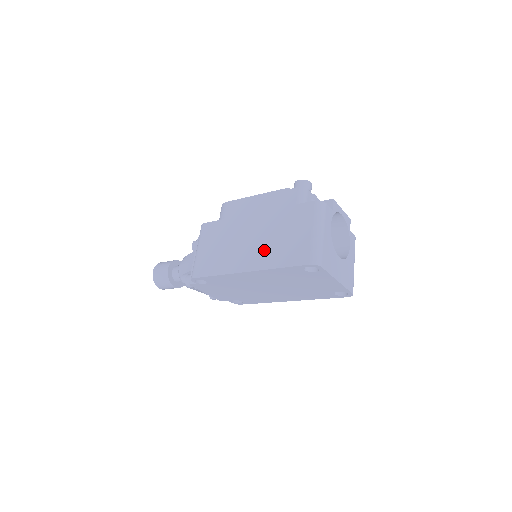
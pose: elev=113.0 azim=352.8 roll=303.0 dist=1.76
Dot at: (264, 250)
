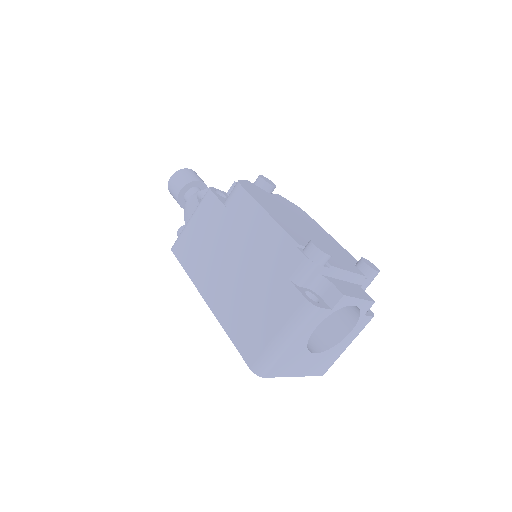
Dot at: (231, 298)
